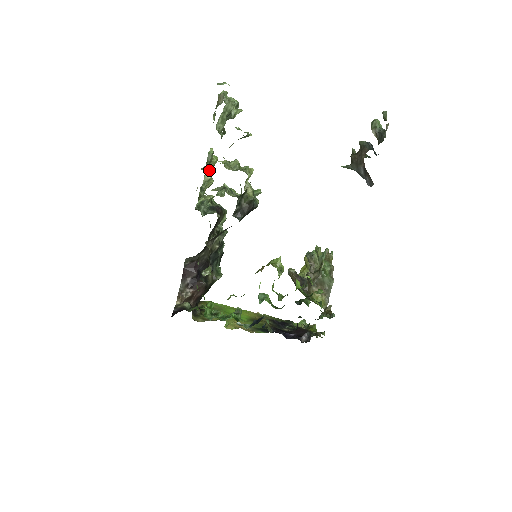
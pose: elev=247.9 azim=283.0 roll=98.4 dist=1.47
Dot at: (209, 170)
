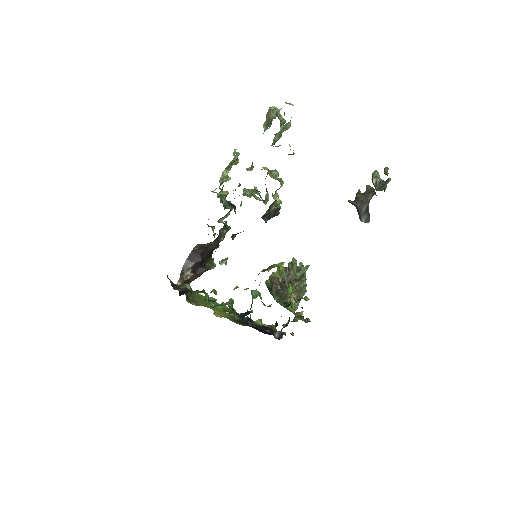
Dot at: (229, 168)
